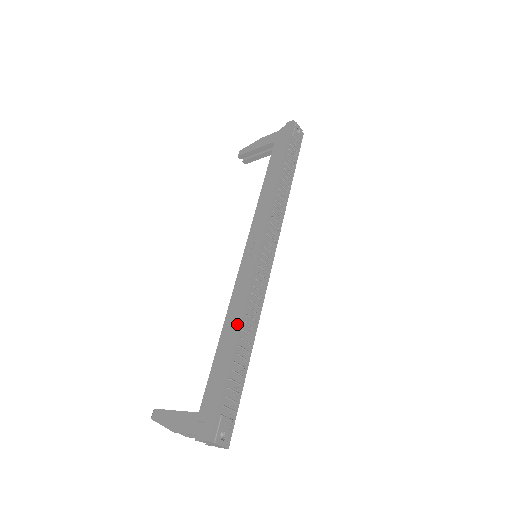
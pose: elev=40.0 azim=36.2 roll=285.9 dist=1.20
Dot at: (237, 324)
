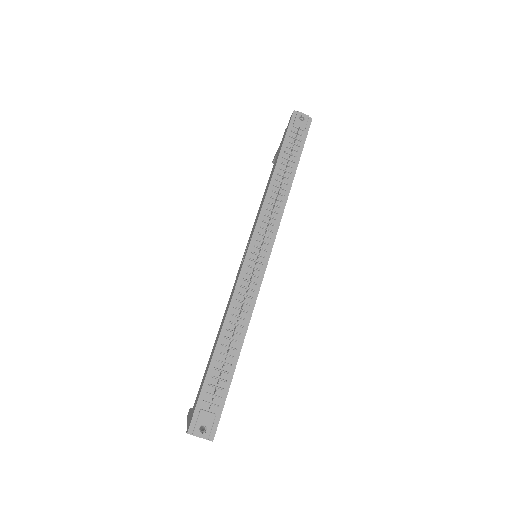
Dot at: (222, 324)
